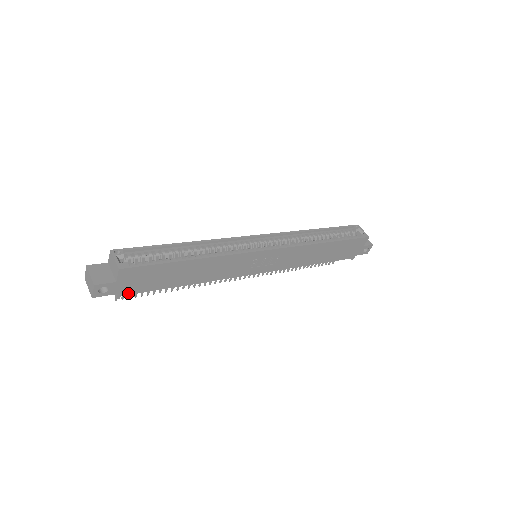
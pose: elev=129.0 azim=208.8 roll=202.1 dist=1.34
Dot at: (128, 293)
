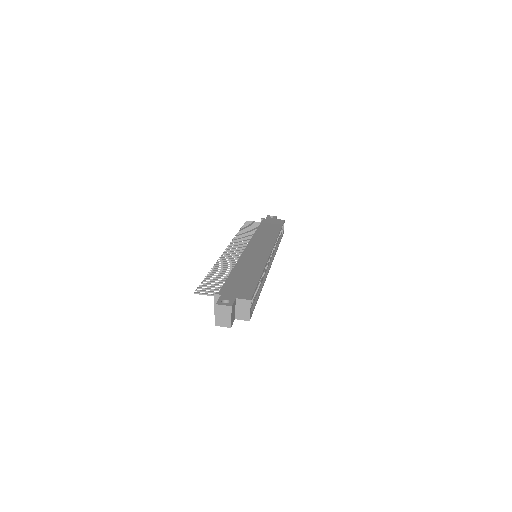
Dot at: occluded
